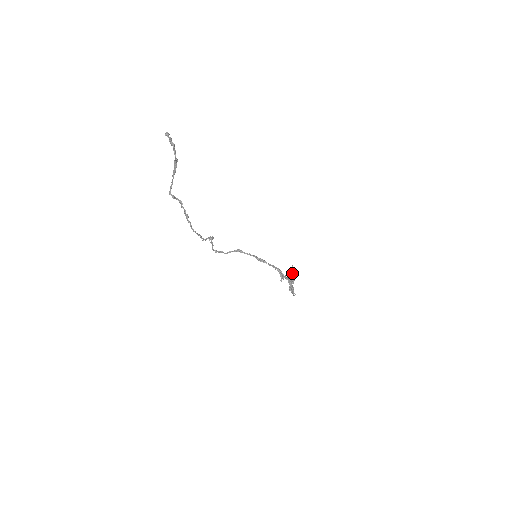
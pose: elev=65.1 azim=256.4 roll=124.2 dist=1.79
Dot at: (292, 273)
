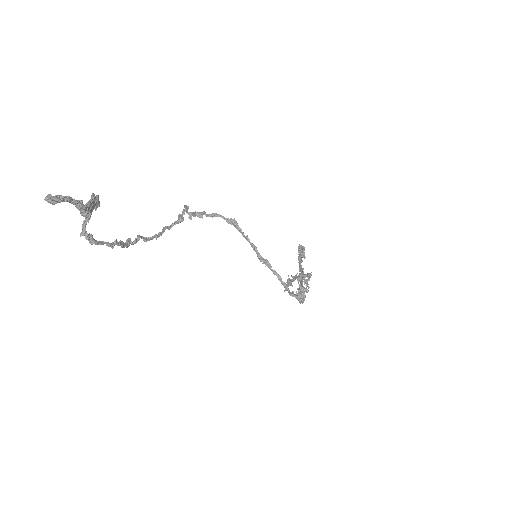
Dot at: (306, 282)
